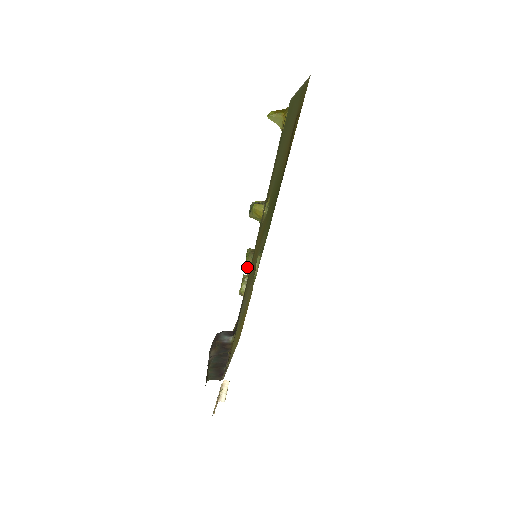
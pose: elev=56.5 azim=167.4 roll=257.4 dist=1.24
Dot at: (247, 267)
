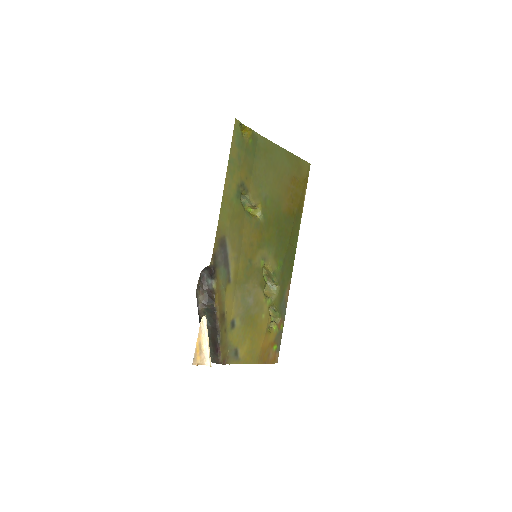
Dot at: (265, 291)
